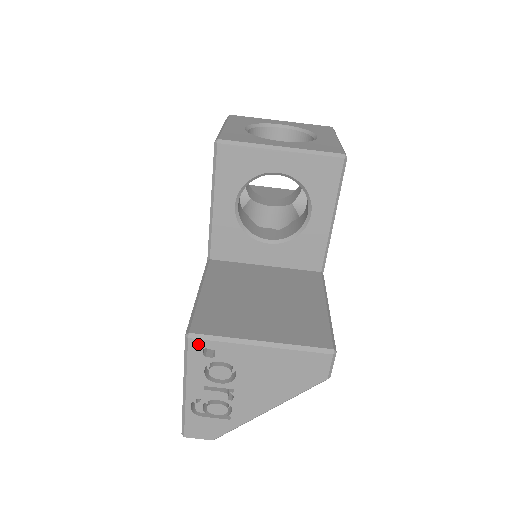
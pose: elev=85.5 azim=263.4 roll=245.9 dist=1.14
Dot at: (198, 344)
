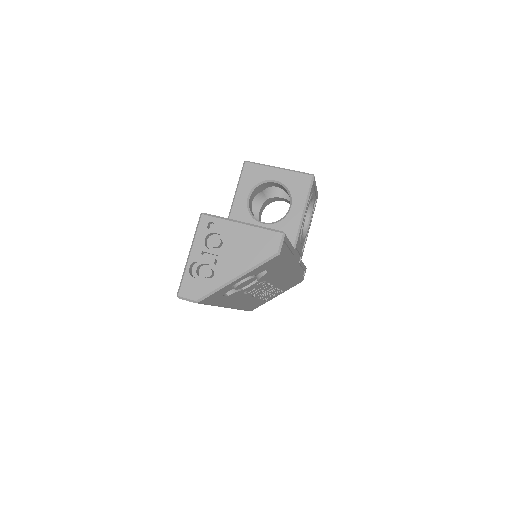
Dot at: (206, 219)
